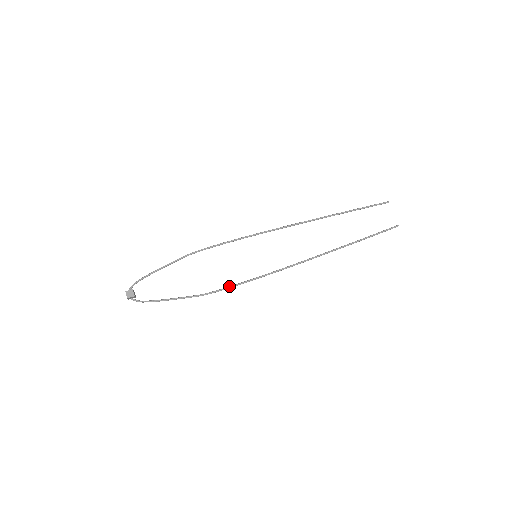
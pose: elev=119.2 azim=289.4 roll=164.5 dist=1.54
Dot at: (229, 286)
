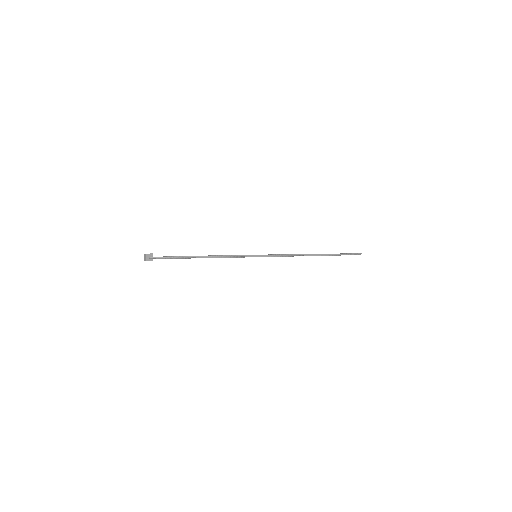
Dot at: (239, 255)
